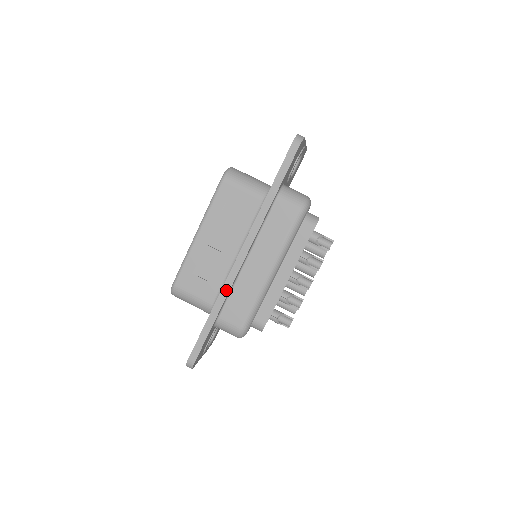
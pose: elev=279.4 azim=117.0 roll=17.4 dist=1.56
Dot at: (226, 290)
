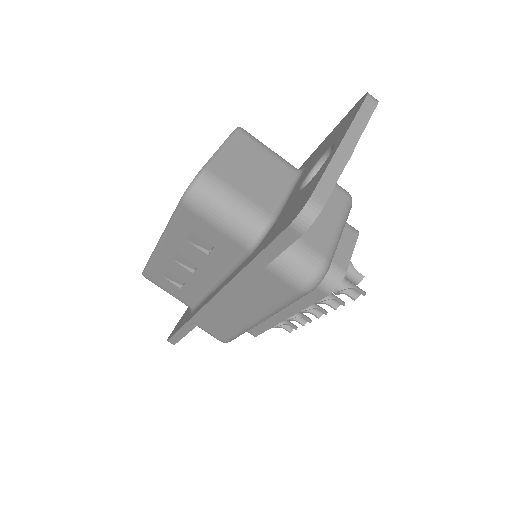
Dot at: (198, 319)
